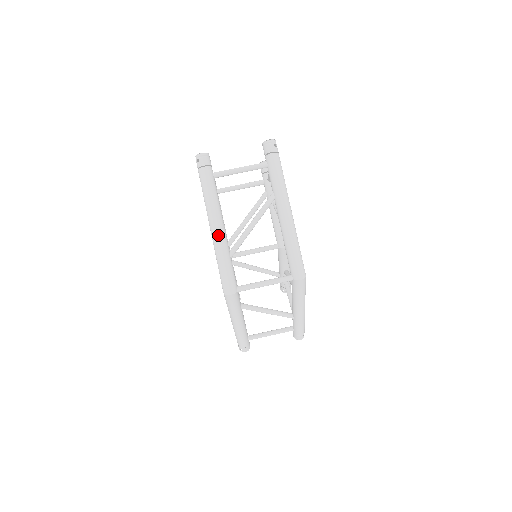
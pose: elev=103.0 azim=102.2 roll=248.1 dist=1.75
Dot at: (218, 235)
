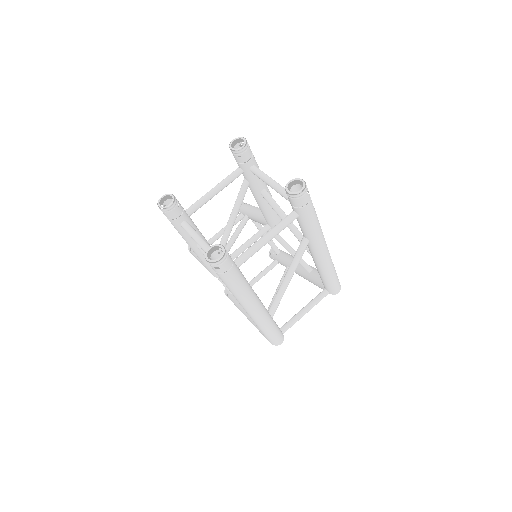
Dot at: (261, 316)
